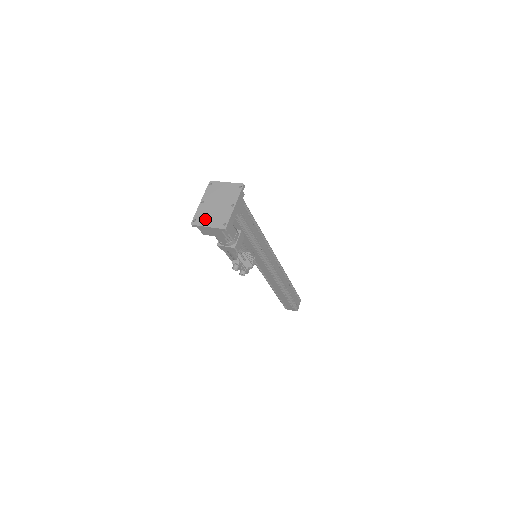
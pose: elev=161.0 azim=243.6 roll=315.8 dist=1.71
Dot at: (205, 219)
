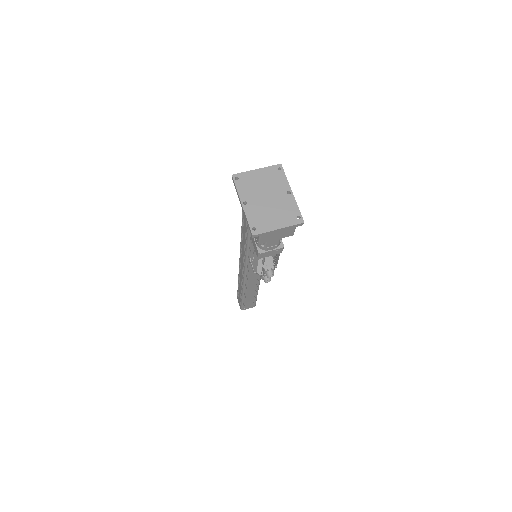
Dot at: (267, 221)
